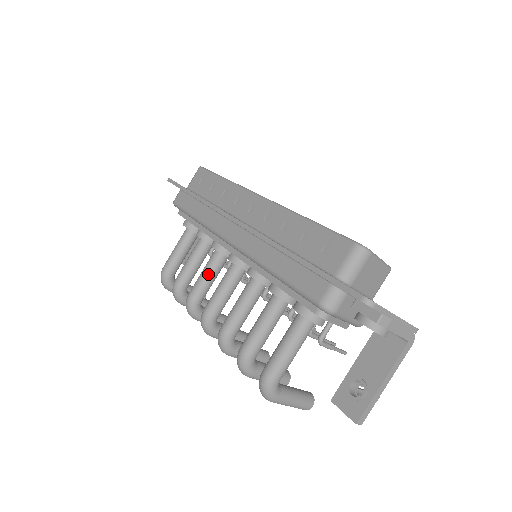
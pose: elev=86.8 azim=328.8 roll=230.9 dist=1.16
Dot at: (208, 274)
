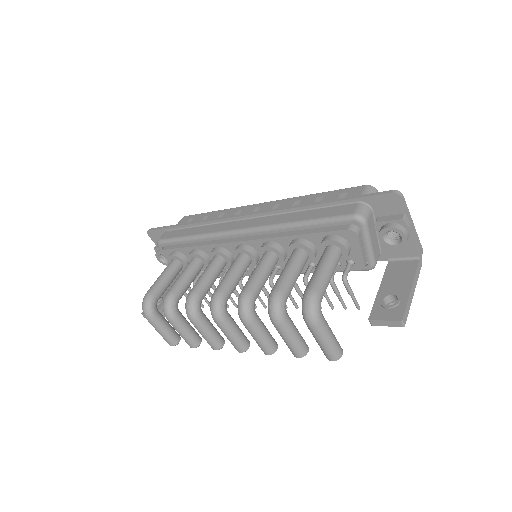
Dot at: (210, 273)
